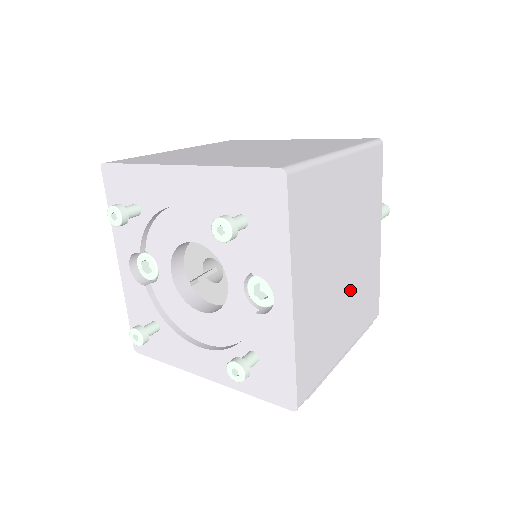
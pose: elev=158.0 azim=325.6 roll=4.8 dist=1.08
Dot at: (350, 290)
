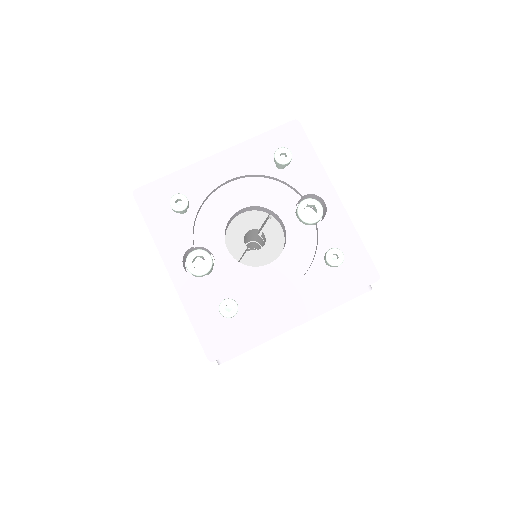
Dot at: occluded
